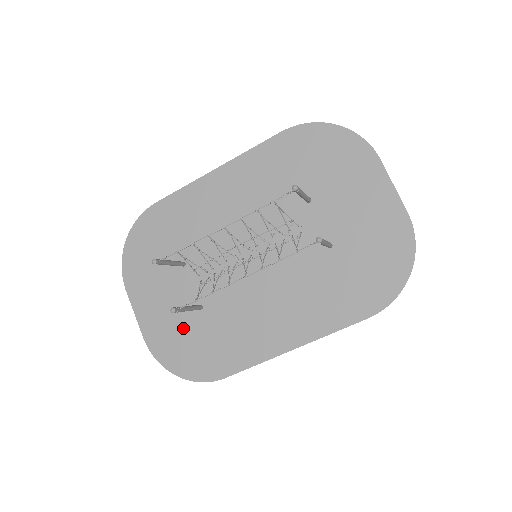
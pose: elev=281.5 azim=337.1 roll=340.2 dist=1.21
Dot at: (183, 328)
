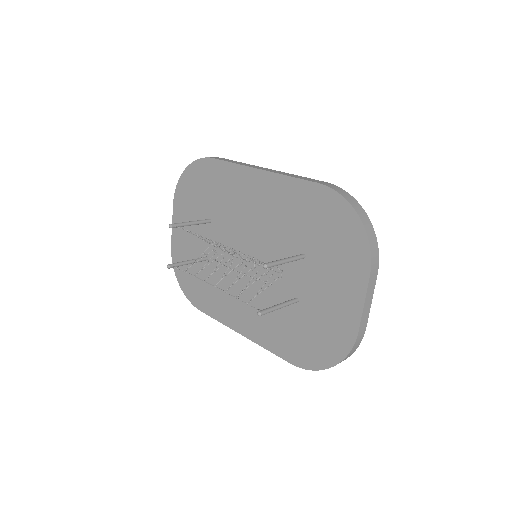
Dot at: occluded
